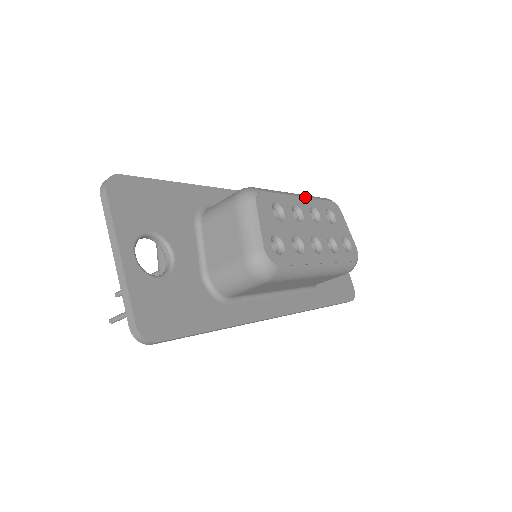
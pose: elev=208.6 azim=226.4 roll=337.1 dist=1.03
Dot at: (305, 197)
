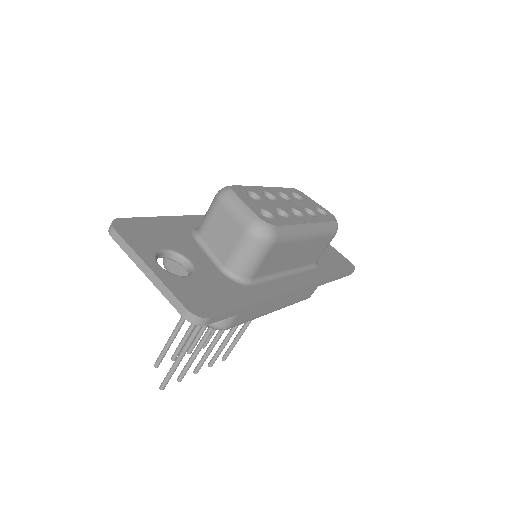
Dot at: (269, 187)
